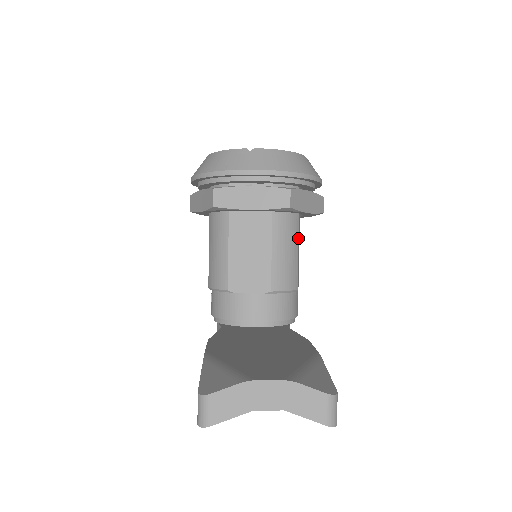
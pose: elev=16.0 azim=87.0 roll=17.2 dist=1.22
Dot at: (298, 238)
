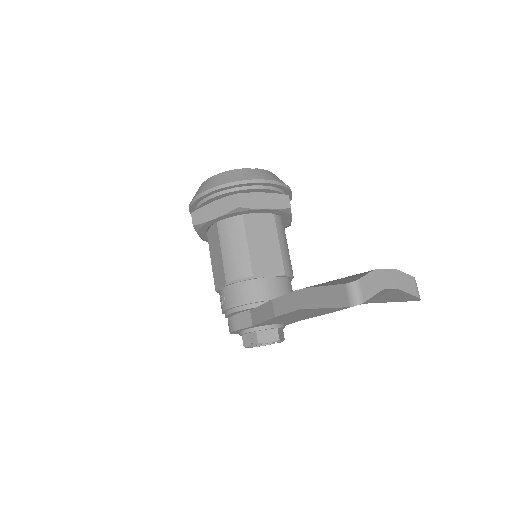
Dot at: occluded
